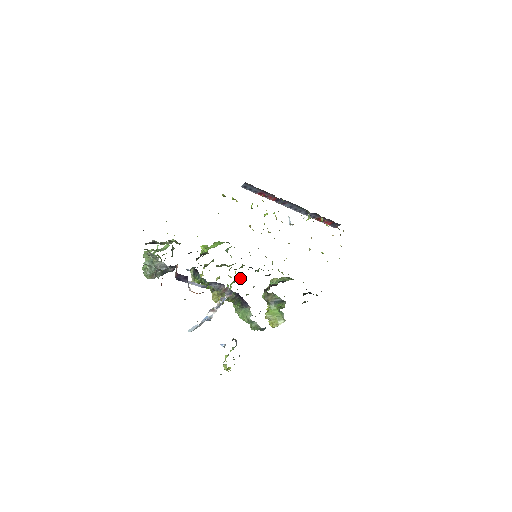
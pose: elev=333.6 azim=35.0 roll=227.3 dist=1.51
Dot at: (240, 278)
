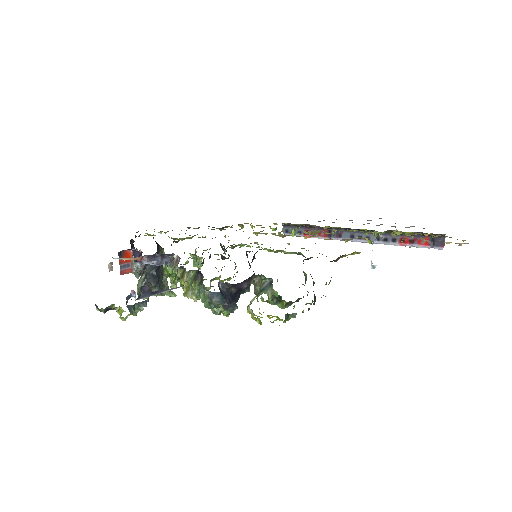
Dot at: occluded
